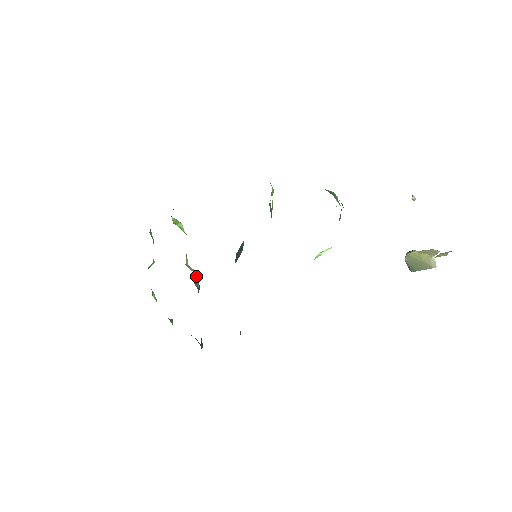
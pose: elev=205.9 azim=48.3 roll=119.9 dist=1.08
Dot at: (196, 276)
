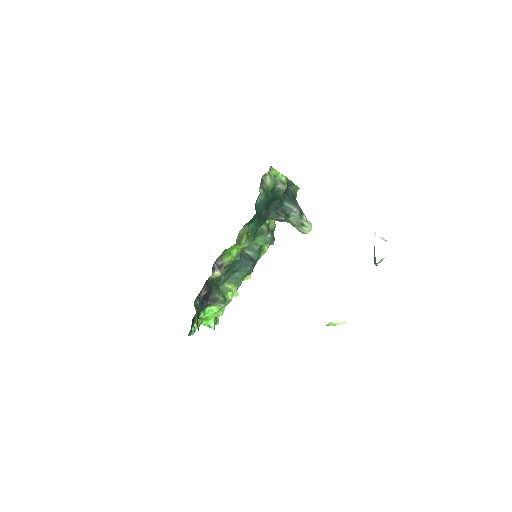
Dot at: (225, 297)
